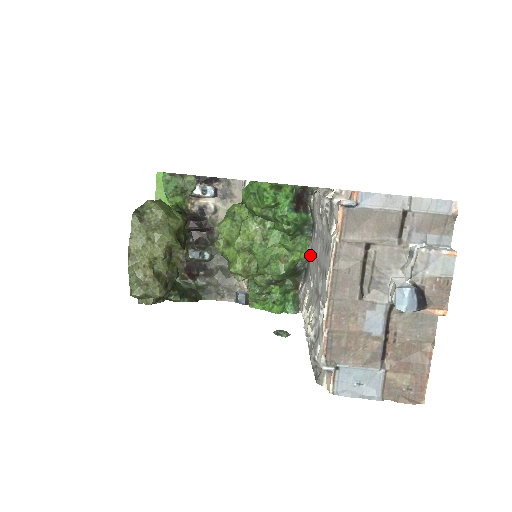
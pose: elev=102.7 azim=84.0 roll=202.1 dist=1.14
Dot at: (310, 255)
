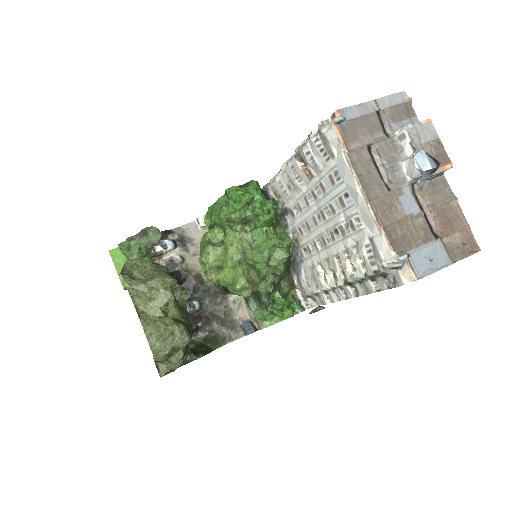
Dot at: (293, 241)
